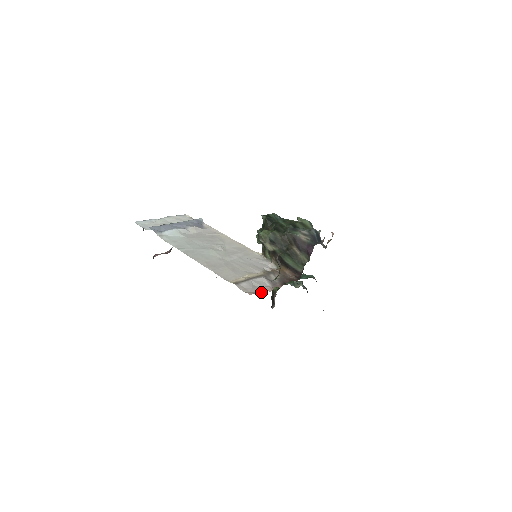
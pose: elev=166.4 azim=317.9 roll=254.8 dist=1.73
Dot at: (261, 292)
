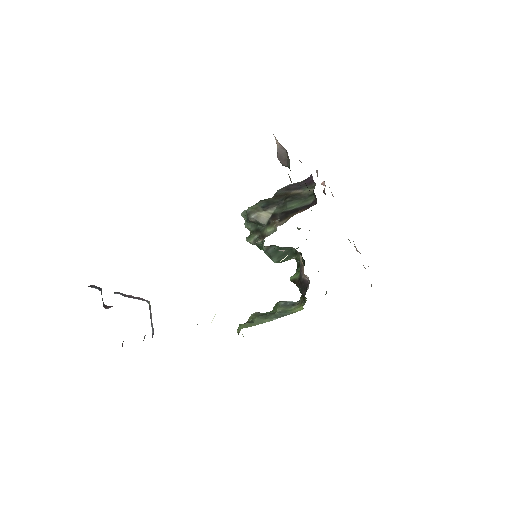
Dot at: occluded
